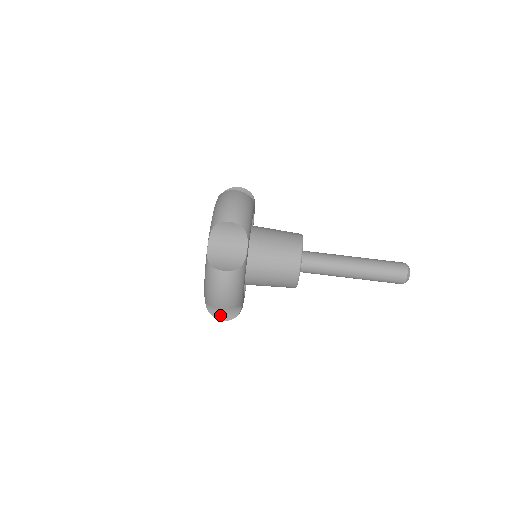
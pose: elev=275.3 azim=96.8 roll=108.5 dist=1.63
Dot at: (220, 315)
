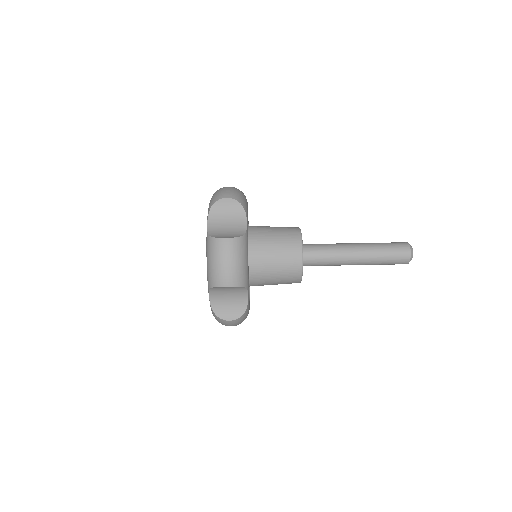
Dot at: (226, 314)
